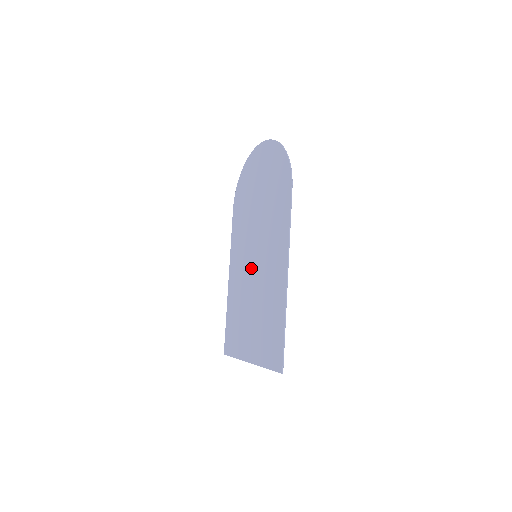
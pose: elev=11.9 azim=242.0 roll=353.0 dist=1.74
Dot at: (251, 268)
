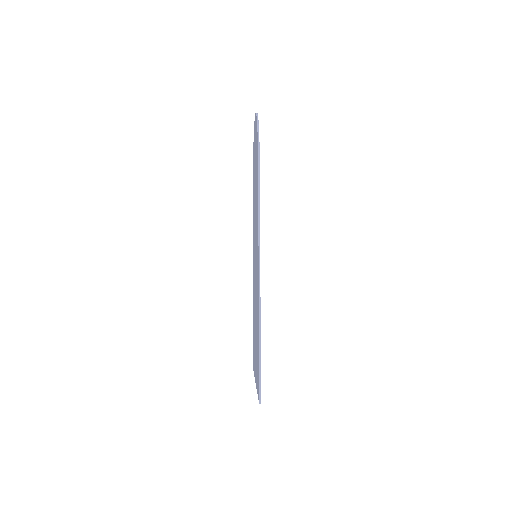
Dot at: occluded
